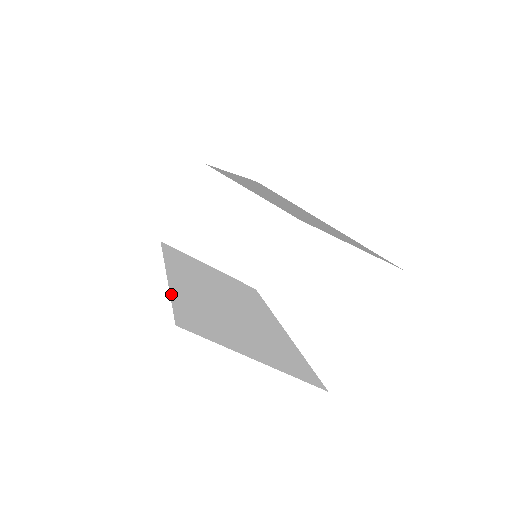
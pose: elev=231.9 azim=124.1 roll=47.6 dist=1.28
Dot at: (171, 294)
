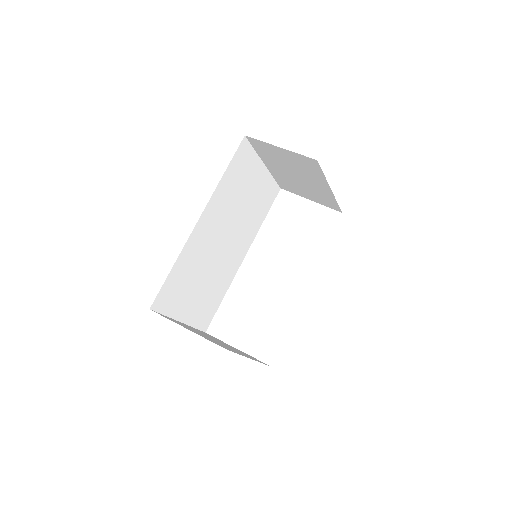
Dot at: (176, 262)
